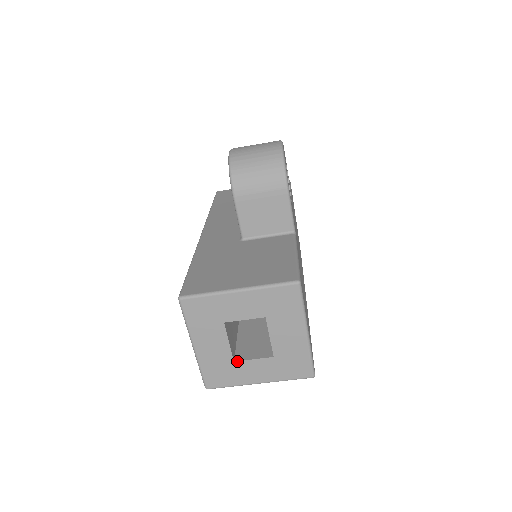
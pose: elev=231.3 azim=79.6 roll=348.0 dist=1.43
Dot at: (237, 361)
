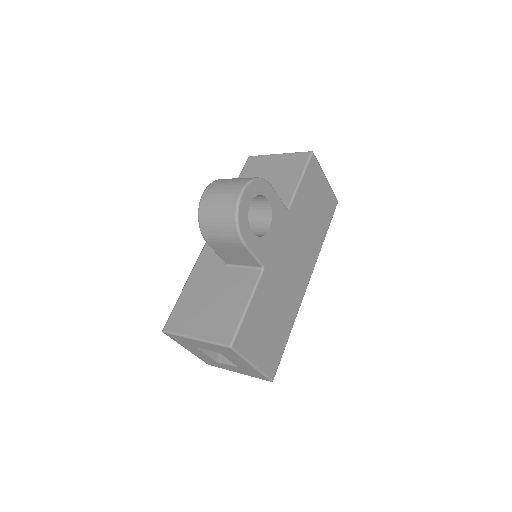
Dot at: (217, 362)
